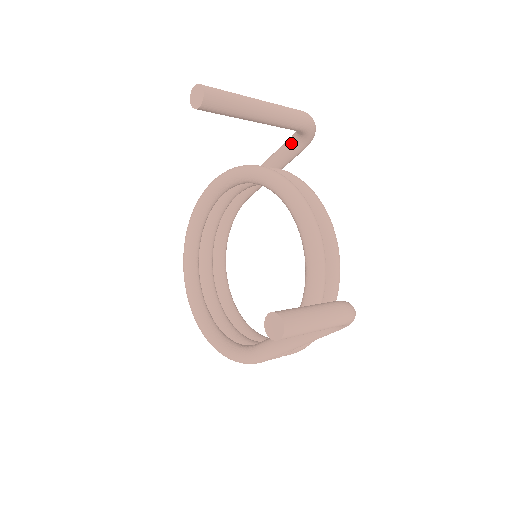
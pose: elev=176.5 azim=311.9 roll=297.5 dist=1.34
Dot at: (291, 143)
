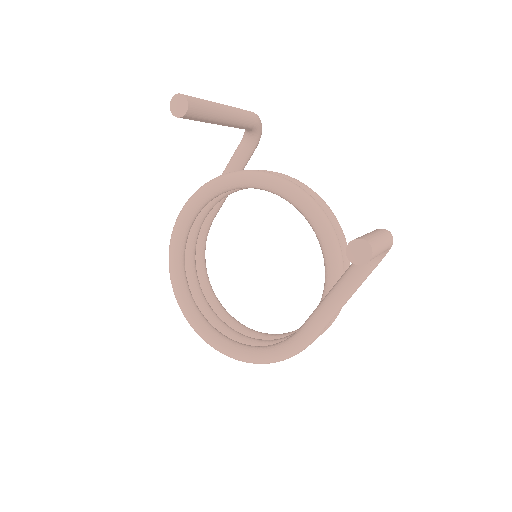
Dot at: (243, 147)
